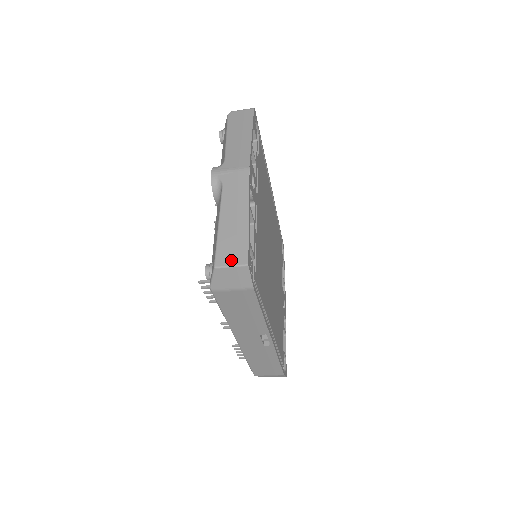
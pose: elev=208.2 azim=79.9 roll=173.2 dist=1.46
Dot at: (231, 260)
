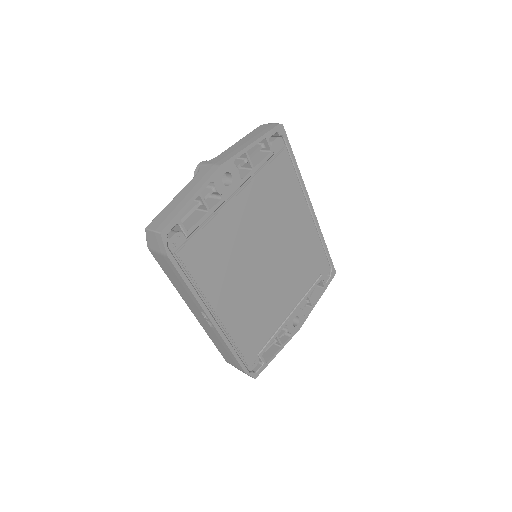
Dot at: (156, 226)
